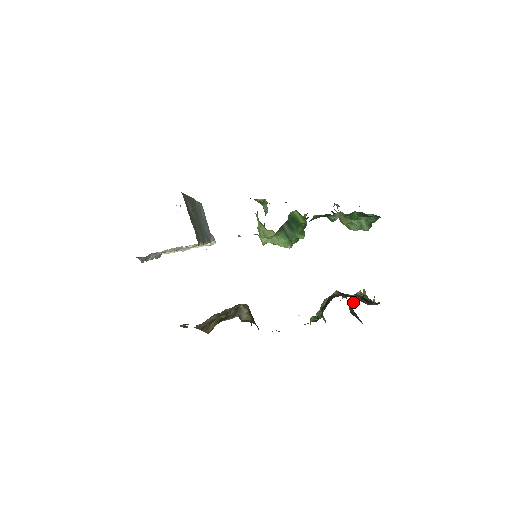
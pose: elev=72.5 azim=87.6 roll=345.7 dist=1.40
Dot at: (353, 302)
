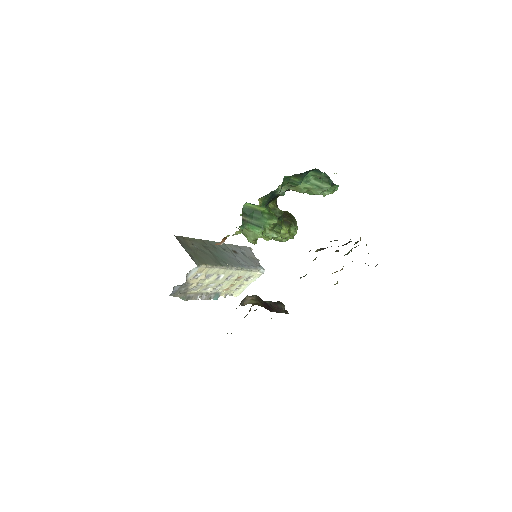
Dot at: occluded
